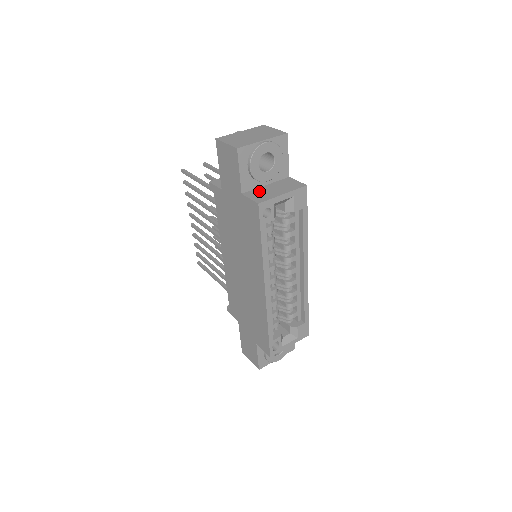
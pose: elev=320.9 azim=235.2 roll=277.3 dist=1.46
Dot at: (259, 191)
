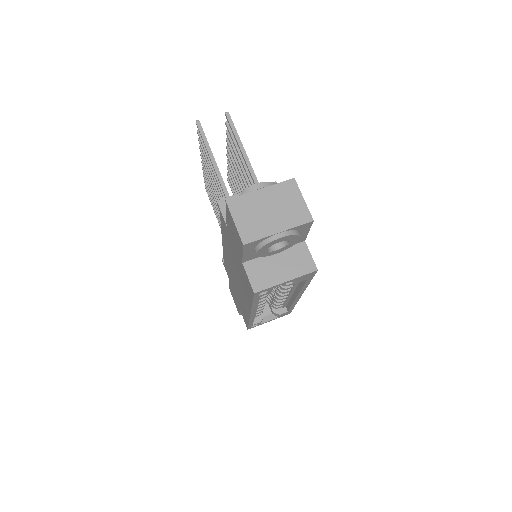
Dot at: (262, 264)
